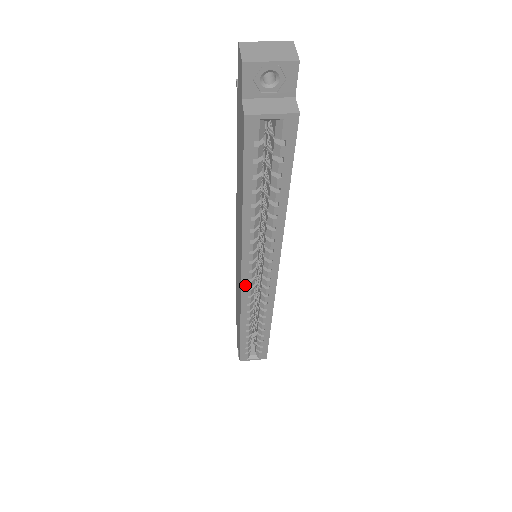
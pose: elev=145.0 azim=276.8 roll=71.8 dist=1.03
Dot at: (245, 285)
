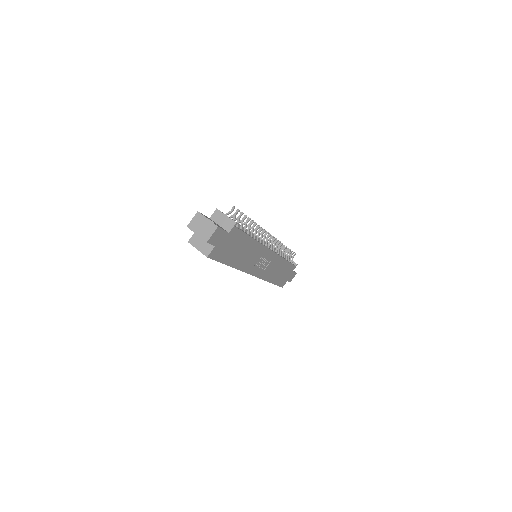
Dot at: occluded
